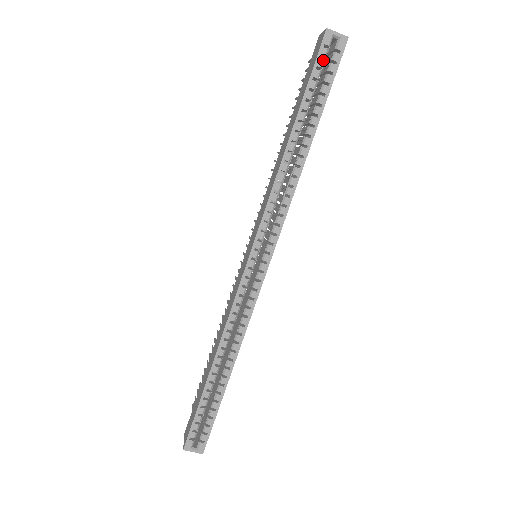
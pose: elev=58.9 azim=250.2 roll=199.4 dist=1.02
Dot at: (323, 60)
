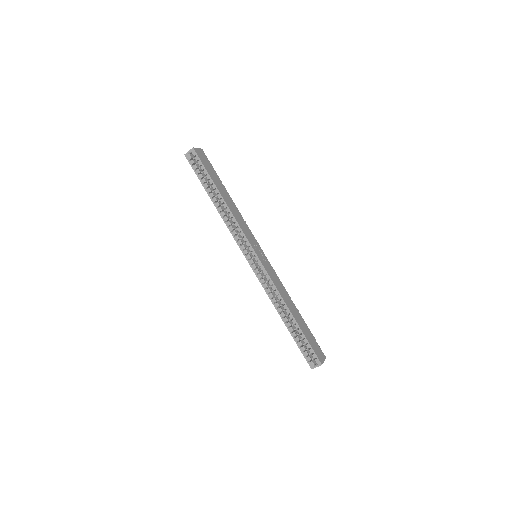
Dot at: (194, 165)
